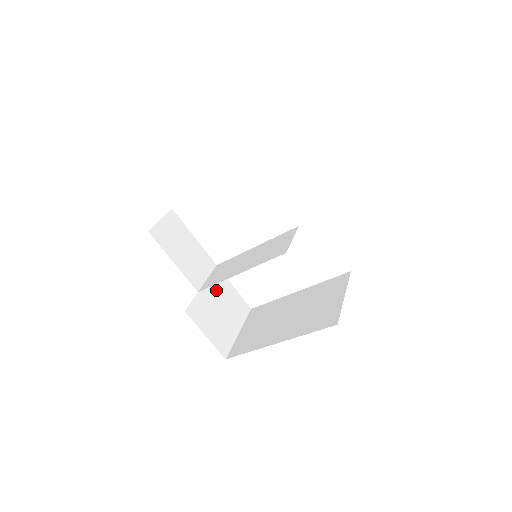
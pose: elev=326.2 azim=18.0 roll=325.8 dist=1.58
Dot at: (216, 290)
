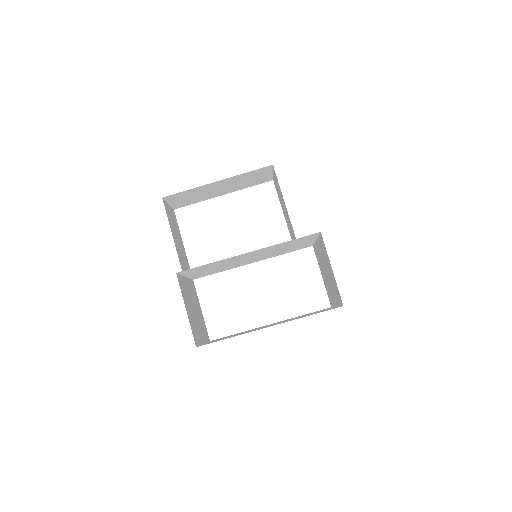
Dot at: (192, 293)
